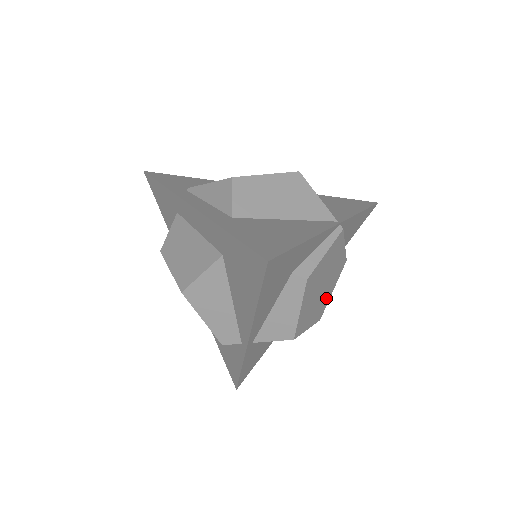
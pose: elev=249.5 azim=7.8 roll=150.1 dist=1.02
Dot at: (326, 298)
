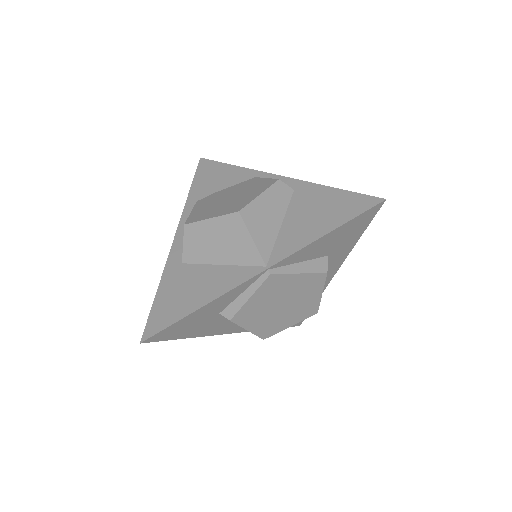
Dot at: (309, 303)
